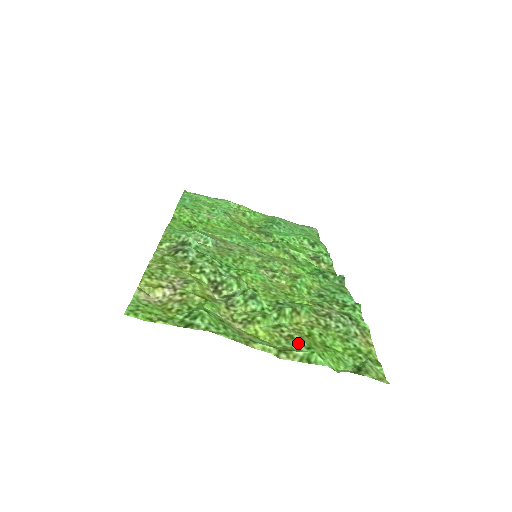
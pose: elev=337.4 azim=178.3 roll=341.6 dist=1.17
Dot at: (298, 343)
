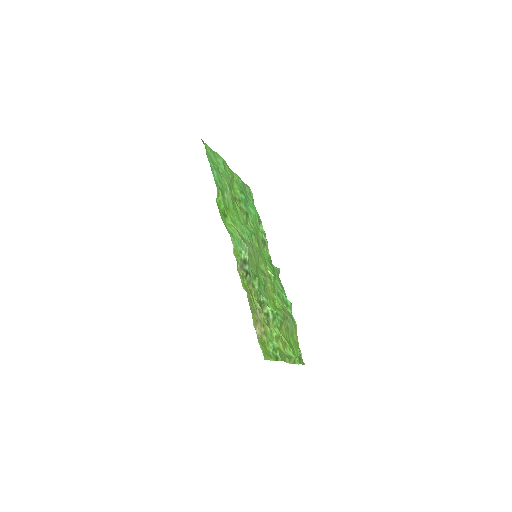
Dot at: (290, 349)
